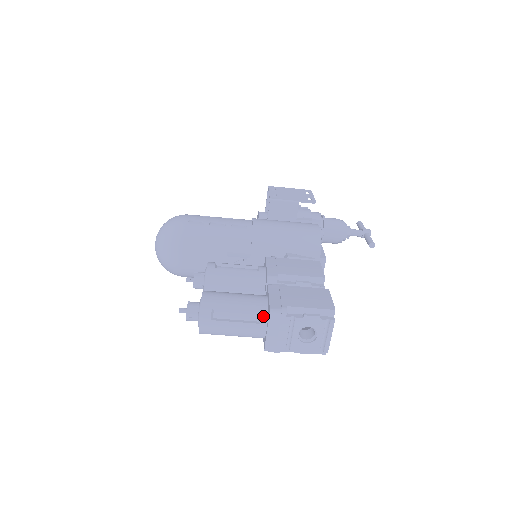
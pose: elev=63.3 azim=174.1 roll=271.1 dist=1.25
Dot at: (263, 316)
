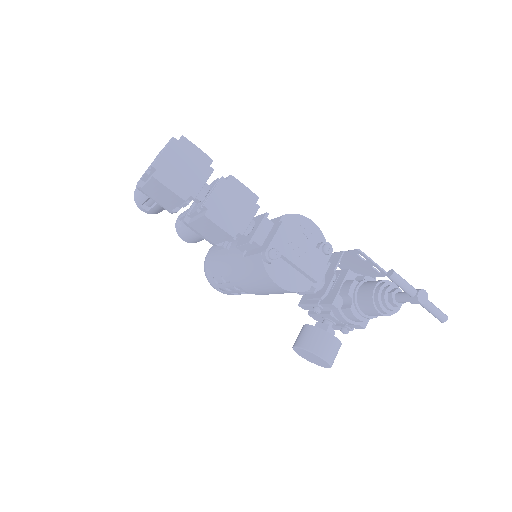
Dot at: occluded
